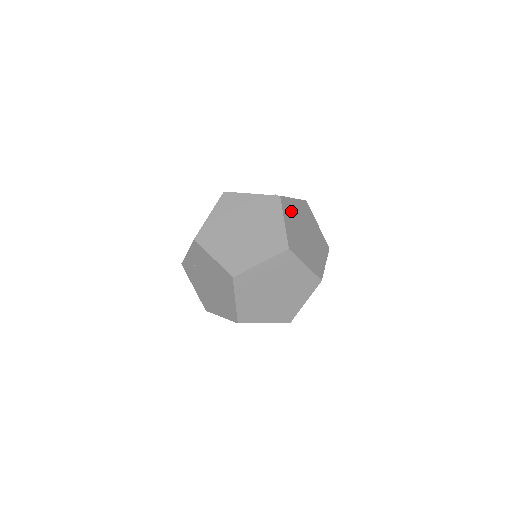
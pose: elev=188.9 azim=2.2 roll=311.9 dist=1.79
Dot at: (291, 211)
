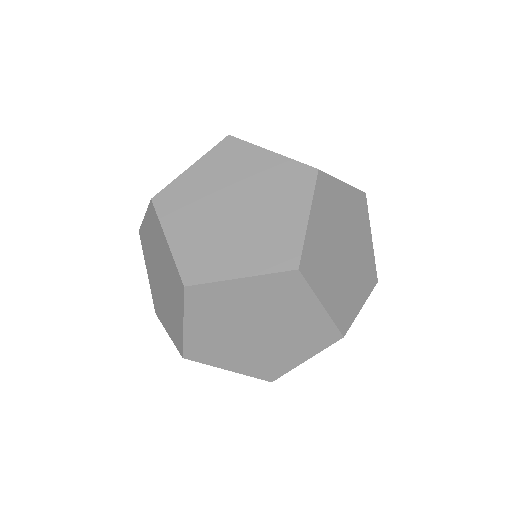
Dot at: (184, 201)
